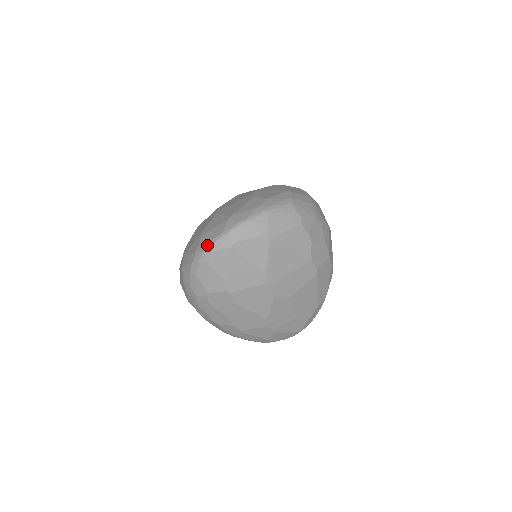
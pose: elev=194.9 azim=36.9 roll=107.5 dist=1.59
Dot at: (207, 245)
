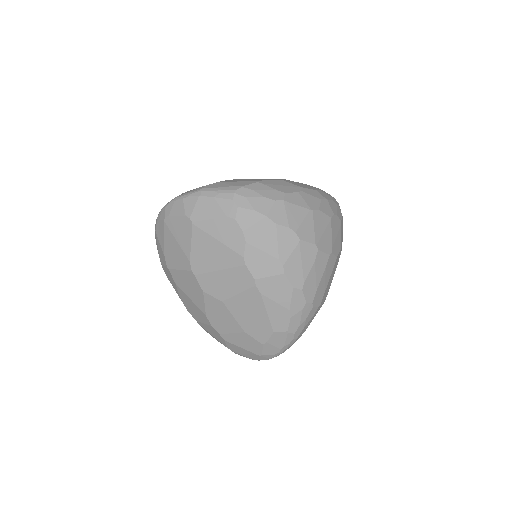
Dot at: occluded
